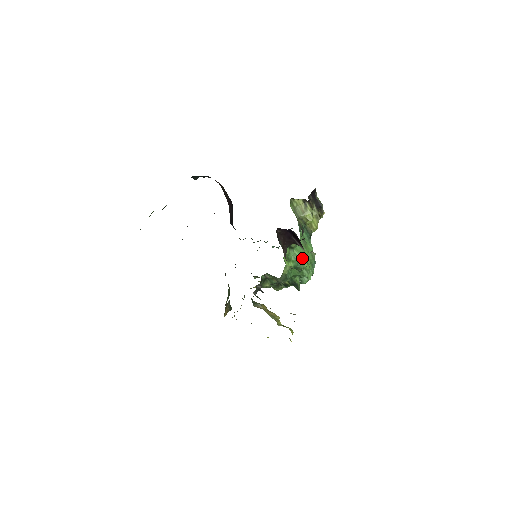
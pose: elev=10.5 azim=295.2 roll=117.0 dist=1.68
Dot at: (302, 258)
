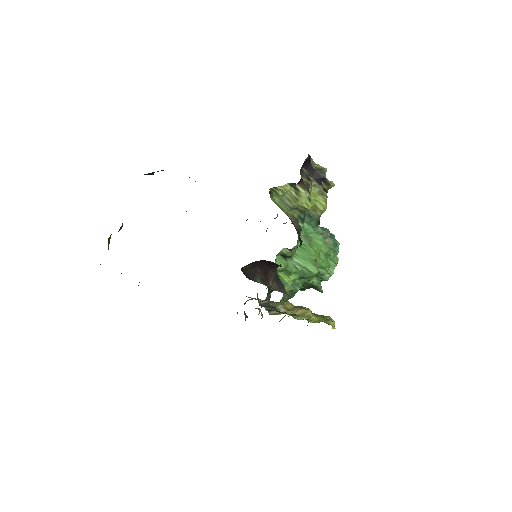
Dot at: (308, 264)
